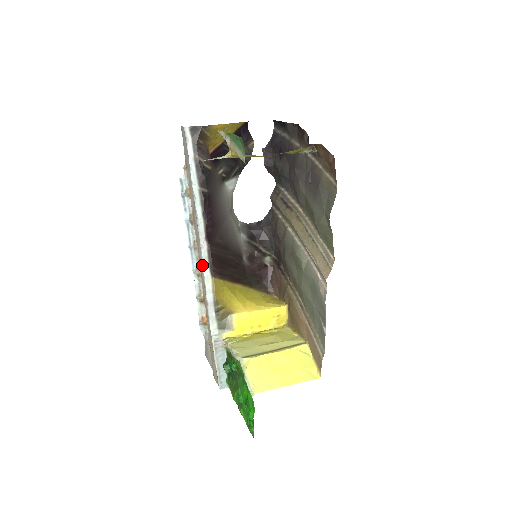
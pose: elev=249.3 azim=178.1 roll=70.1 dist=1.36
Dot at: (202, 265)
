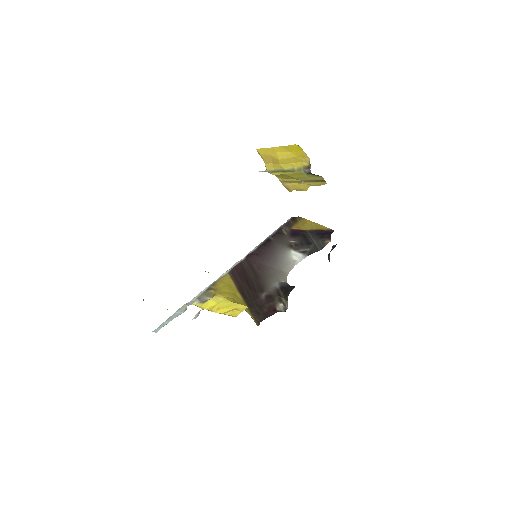
Dot at: (231, 268)
